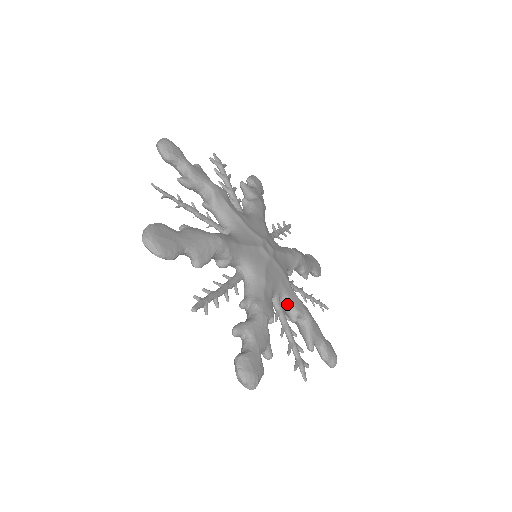
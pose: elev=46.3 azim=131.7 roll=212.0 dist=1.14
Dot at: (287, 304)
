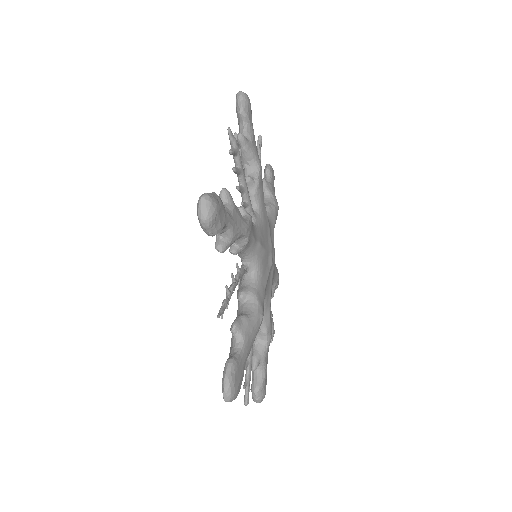
Dot at: occluded
